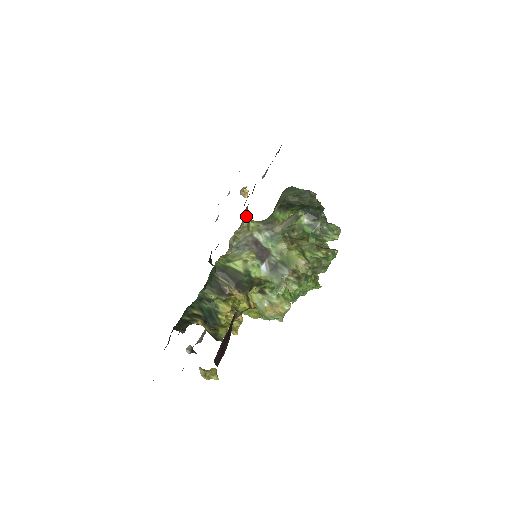
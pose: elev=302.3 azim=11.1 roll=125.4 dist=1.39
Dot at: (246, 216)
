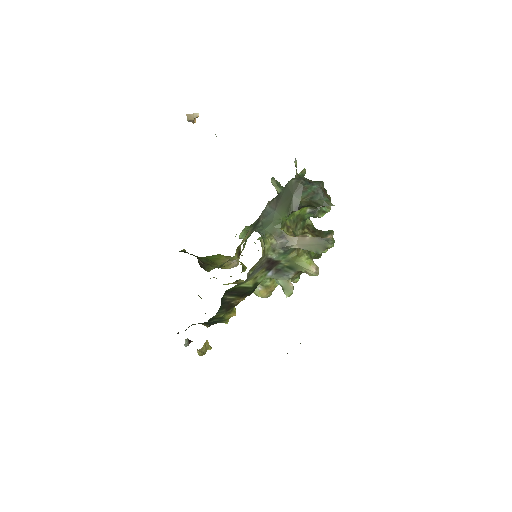
Dot at: (263, 242)
